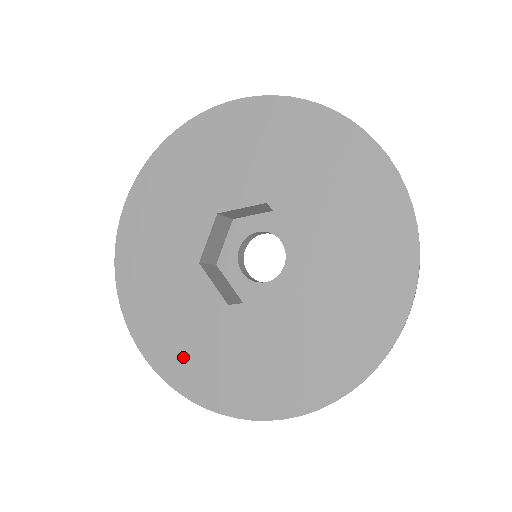
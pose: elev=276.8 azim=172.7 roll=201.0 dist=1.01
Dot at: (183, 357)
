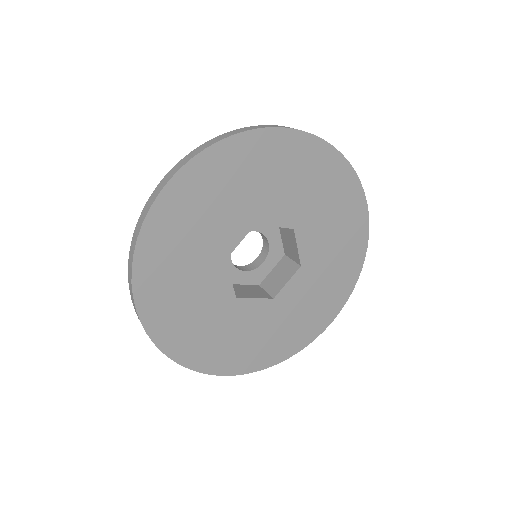
Dot at: (267, 348)
